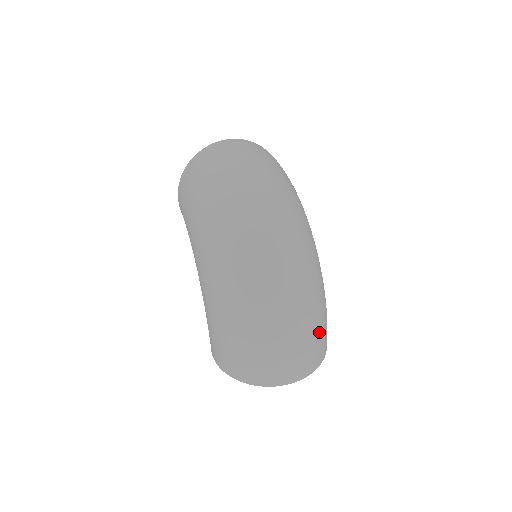
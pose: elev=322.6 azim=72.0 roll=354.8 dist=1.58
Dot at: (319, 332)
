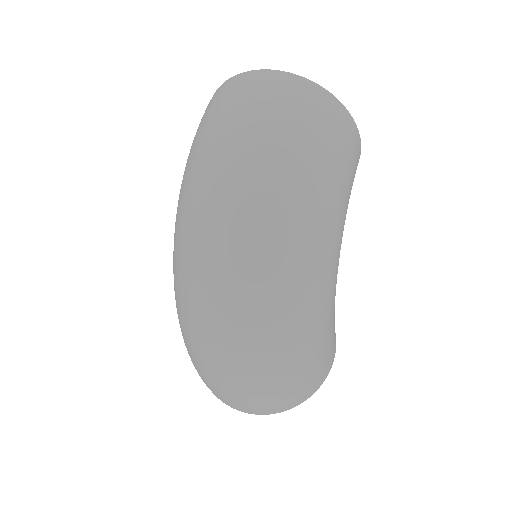
Dot at: (280, 389)
